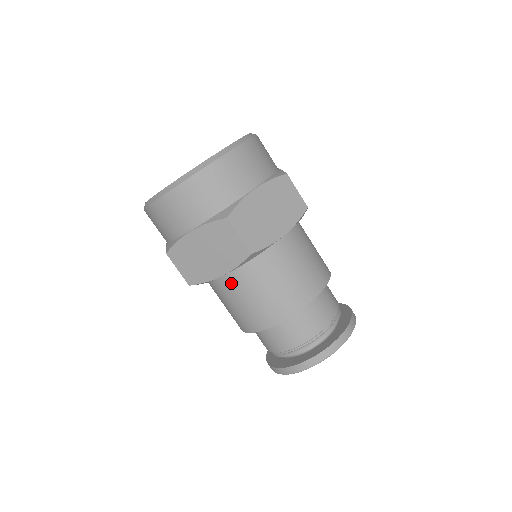
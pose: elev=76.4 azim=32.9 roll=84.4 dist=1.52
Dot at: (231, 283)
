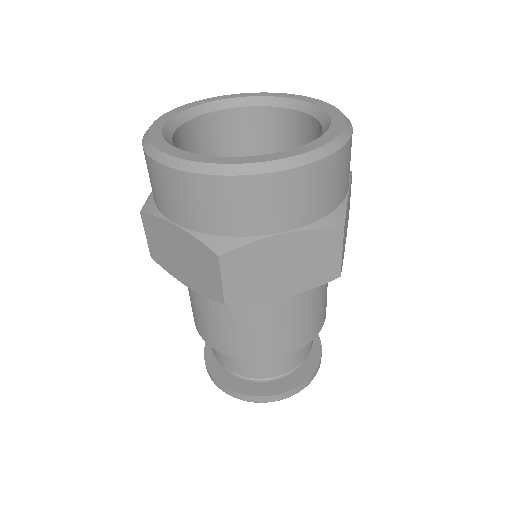
Dot at: (272, 302)
